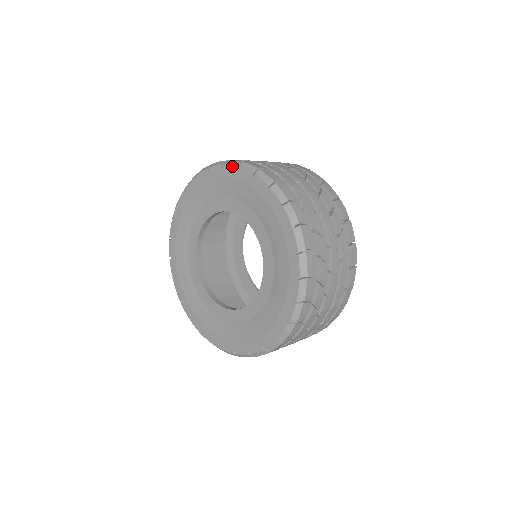
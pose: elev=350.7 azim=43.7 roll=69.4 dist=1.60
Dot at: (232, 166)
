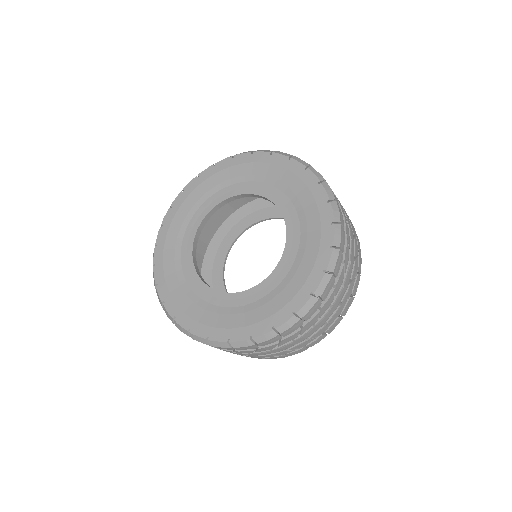
Dot at: (283, 155)
